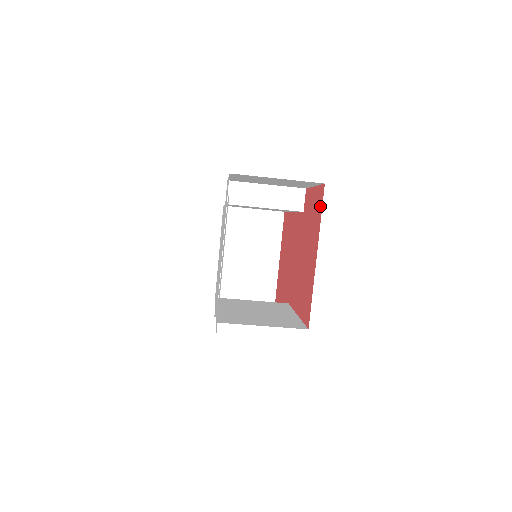
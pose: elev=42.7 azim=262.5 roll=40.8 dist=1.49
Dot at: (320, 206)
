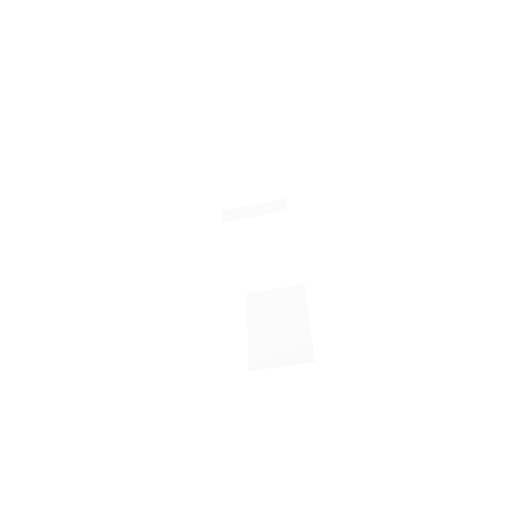
Dot at: occluded
